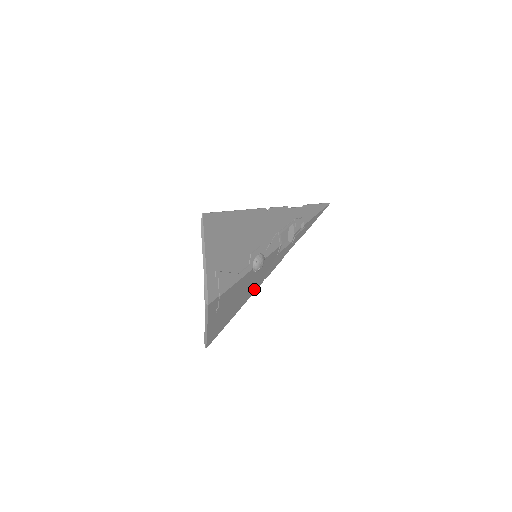
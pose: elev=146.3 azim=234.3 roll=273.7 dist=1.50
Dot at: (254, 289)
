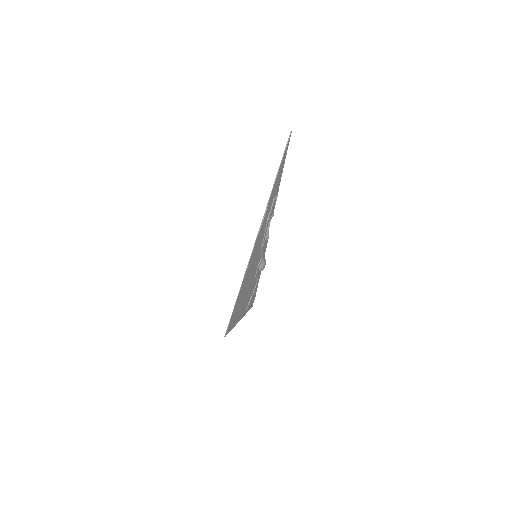
Dot at: occluded
